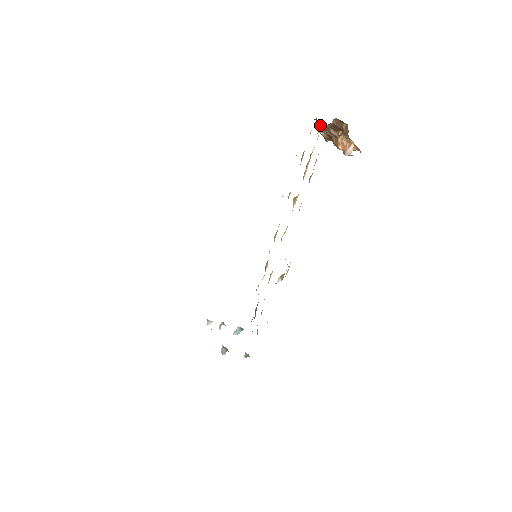
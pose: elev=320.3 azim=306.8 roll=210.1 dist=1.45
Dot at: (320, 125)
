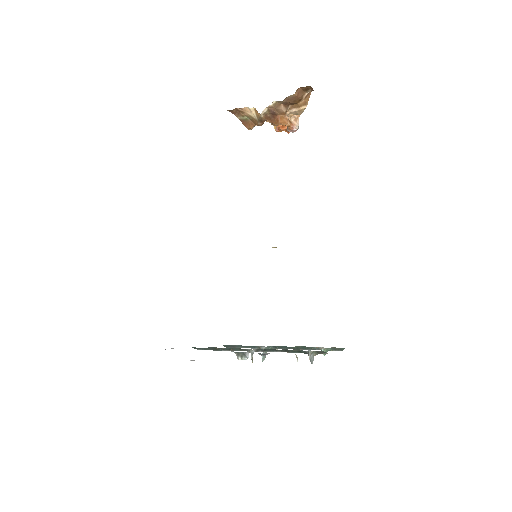
Dot at: (240, 114)
